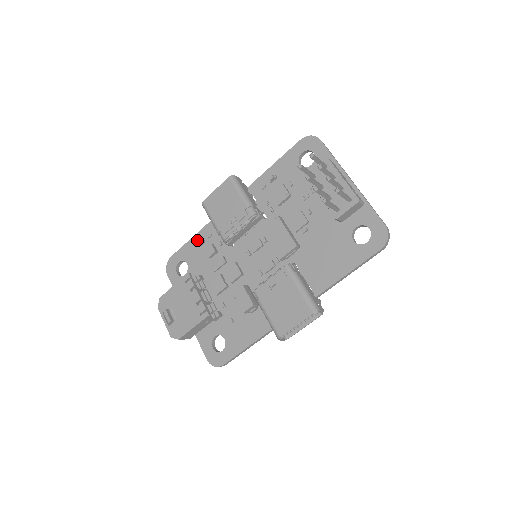
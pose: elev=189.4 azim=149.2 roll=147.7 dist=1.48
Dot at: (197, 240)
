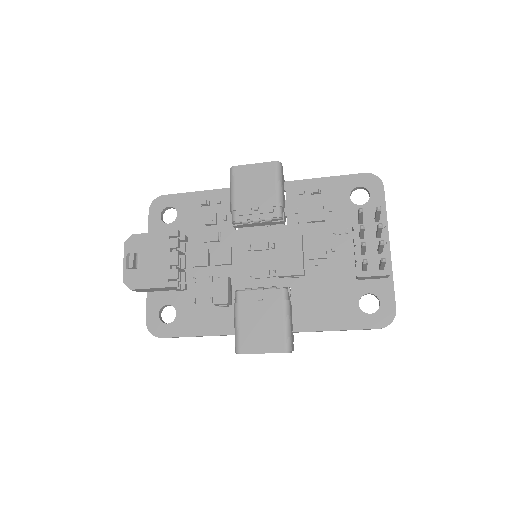
Dot at: (202, 197)
